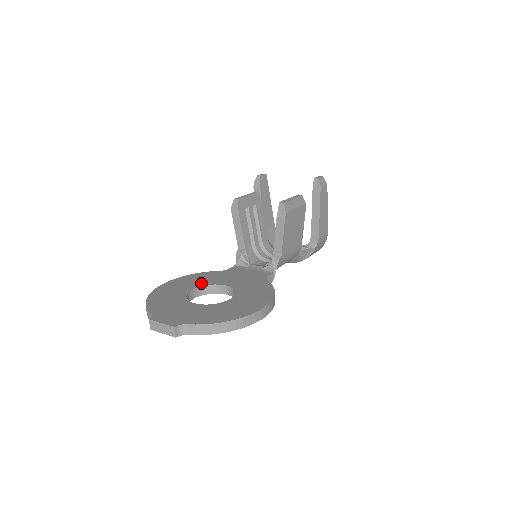
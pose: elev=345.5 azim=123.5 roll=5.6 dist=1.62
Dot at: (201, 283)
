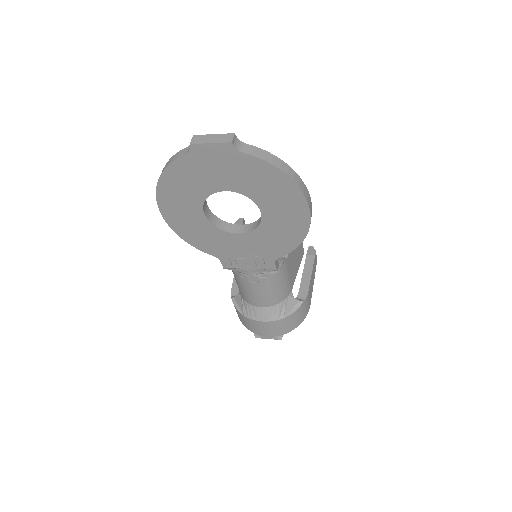
Dot at: occluded
